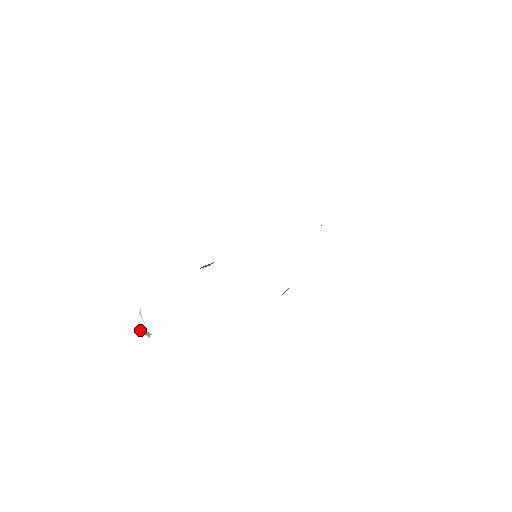
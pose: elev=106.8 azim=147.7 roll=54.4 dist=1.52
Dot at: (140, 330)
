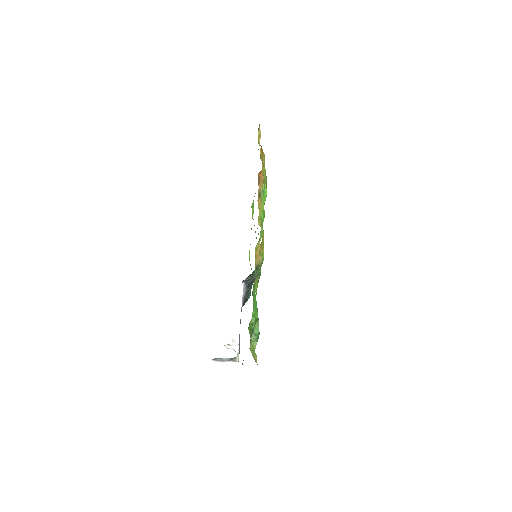
Dot at: occluded
